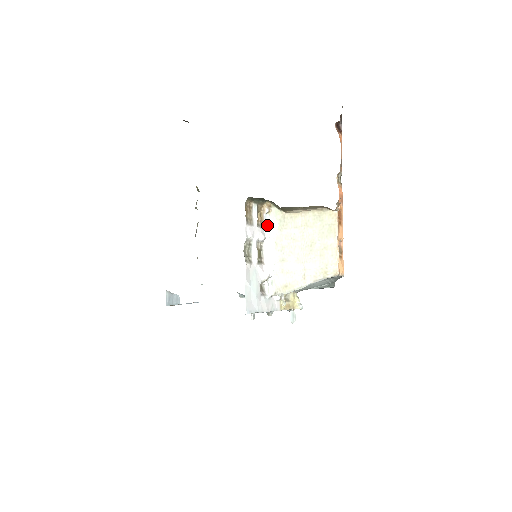
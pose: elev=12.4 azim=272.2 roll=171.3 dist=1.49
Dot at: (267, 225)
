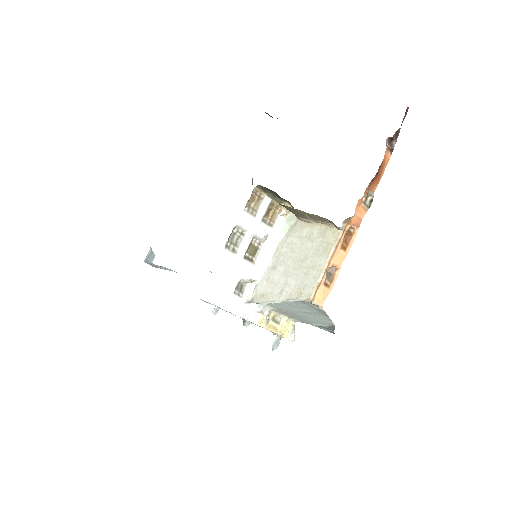
Dot at: (278, 227)
